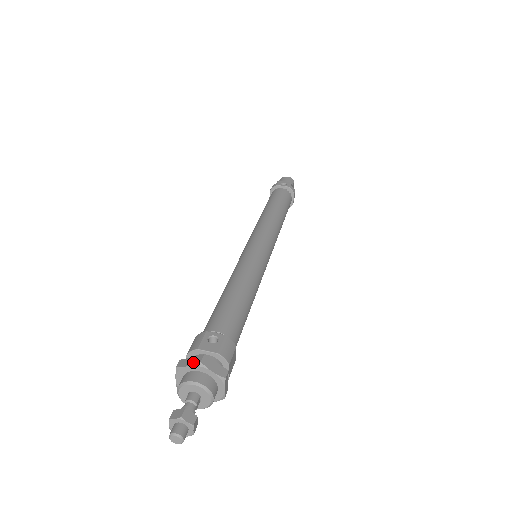
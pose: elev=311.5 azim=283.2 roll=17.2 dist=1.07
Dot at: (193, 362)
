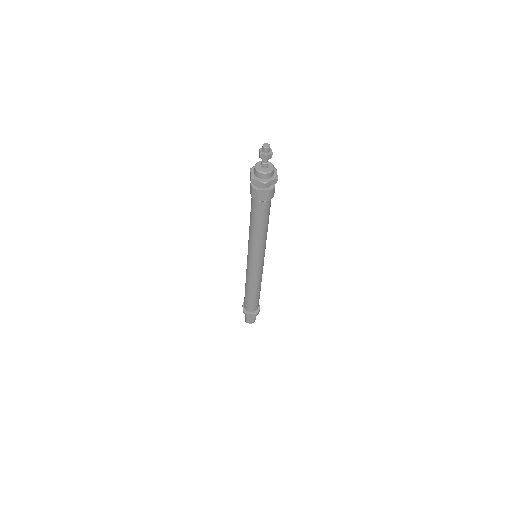
Dot at: occluded
